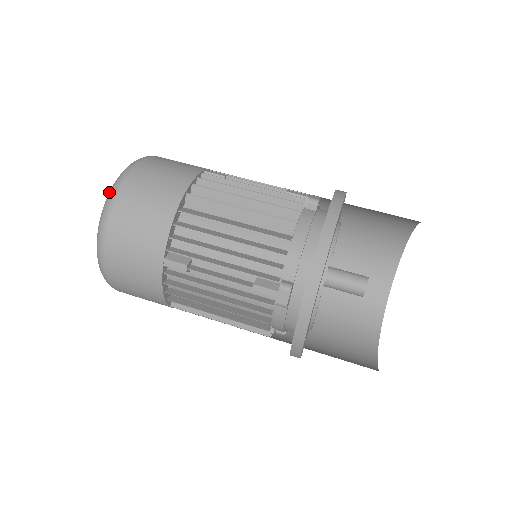
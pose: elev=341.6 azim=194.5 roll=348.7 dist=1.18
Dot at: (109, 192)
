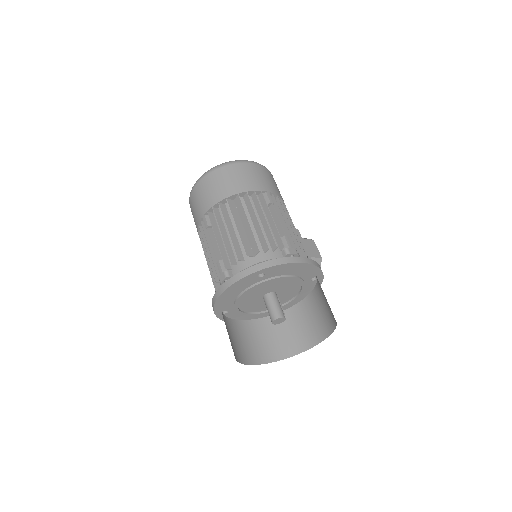
Dot at: (217, 165)
